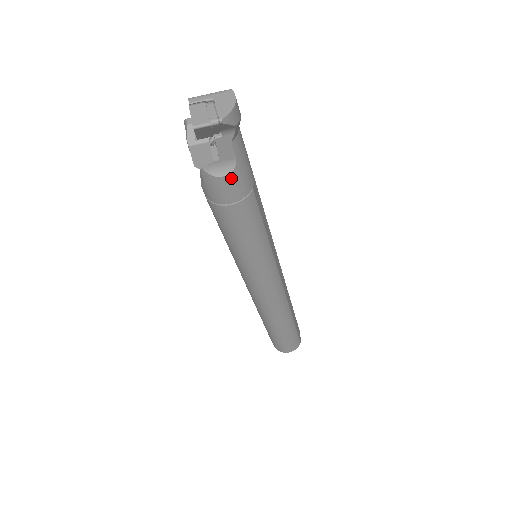
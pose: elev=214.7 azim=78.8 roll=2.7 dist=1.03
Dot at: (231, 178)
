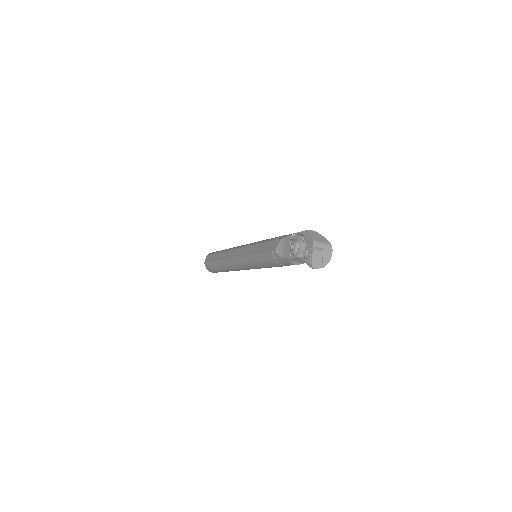
Dot at: occluded
